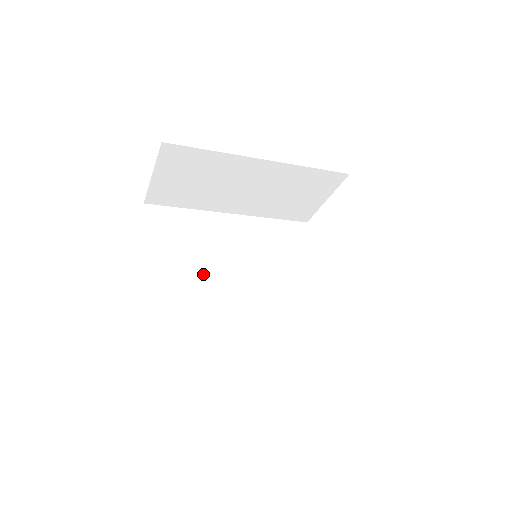
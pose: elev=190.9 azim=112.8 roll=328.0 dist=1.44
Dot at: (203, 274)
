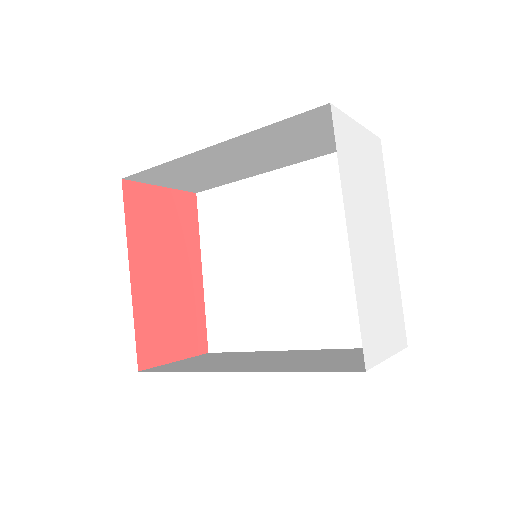
Dot at: (249, 262)
